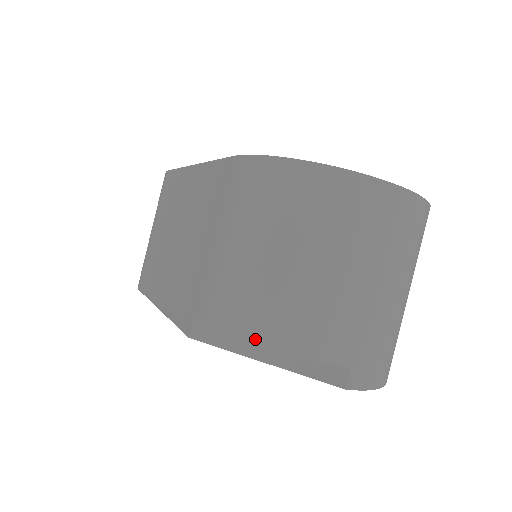
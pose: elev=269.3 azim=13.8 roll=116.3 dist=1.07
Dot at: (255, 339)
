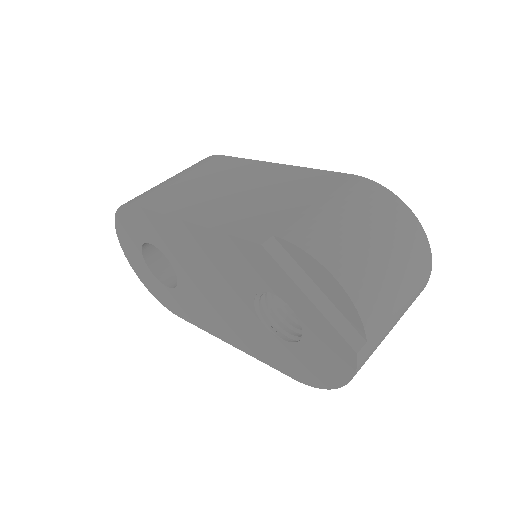
Dot at: (335, 273)
